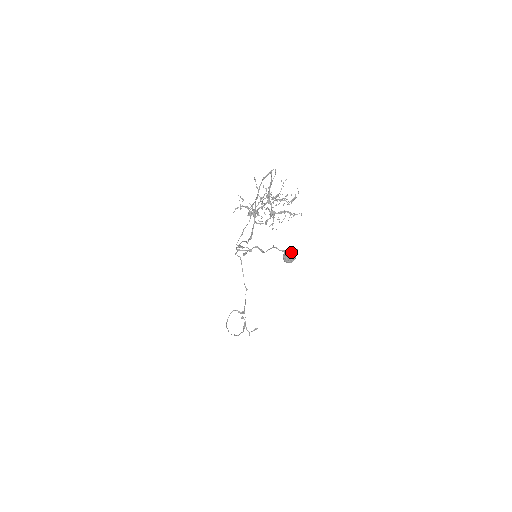
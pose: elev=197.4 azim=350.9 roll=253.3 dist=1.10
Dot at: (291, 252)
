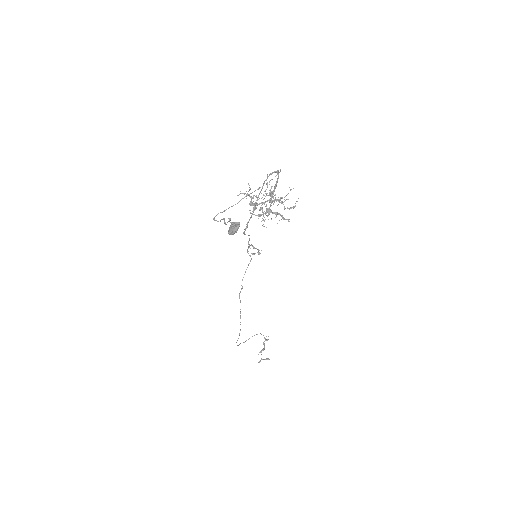
Dot at: (235, 225)
